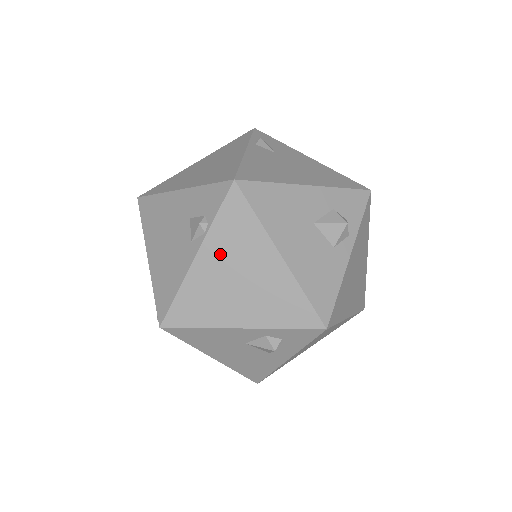
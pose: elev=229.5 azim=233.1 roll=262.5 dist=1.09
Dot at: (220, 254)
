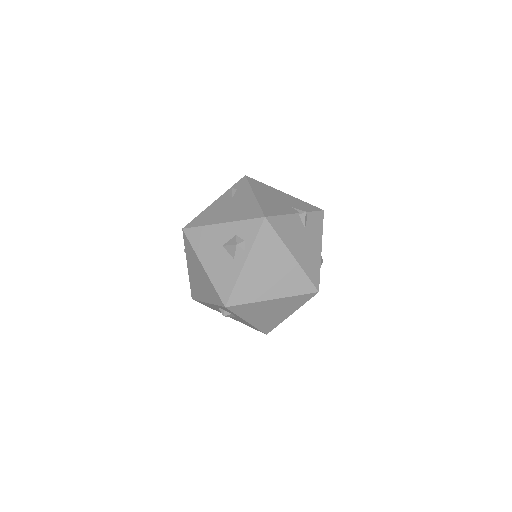
Dot at: (191, 265)
